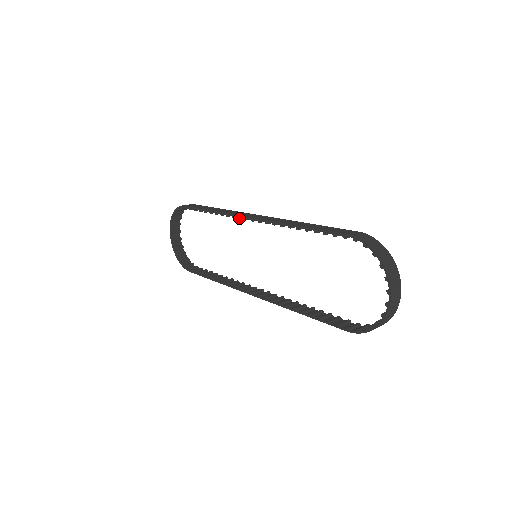
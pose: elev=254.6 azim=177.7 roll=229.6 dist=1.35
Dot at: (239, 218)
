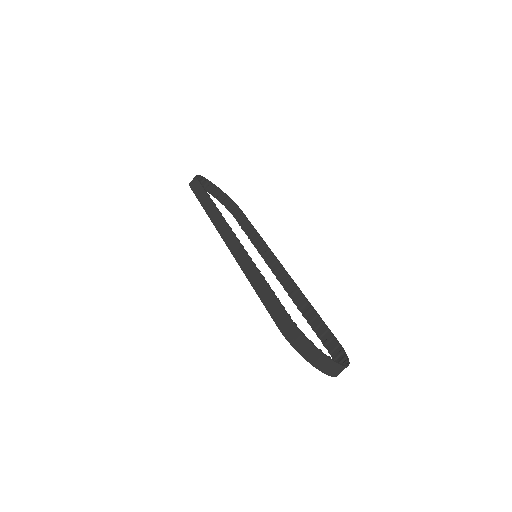
Dot at: (223, 238)
